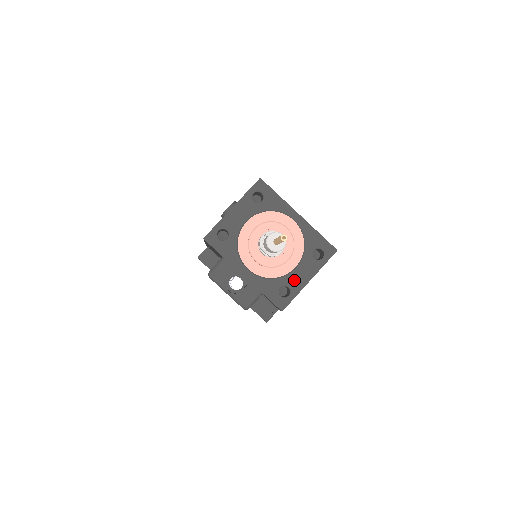
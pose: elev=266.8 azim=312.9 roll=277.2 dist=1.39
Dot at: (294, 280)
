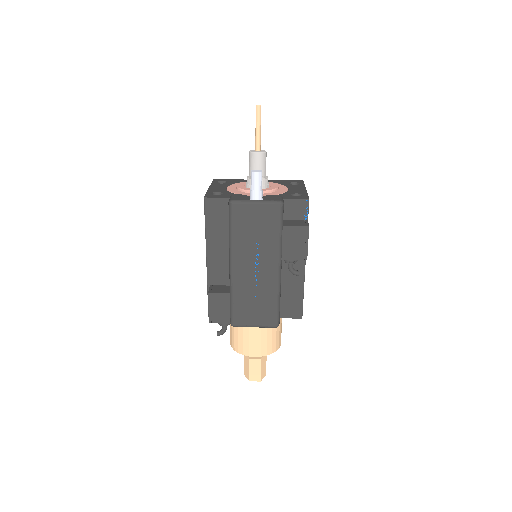
Dot at: (295, 191)
